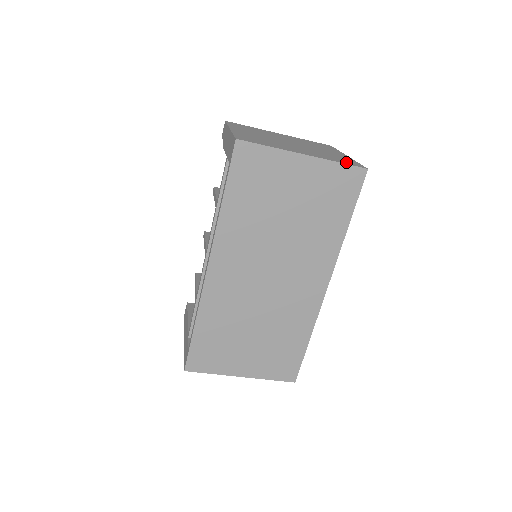
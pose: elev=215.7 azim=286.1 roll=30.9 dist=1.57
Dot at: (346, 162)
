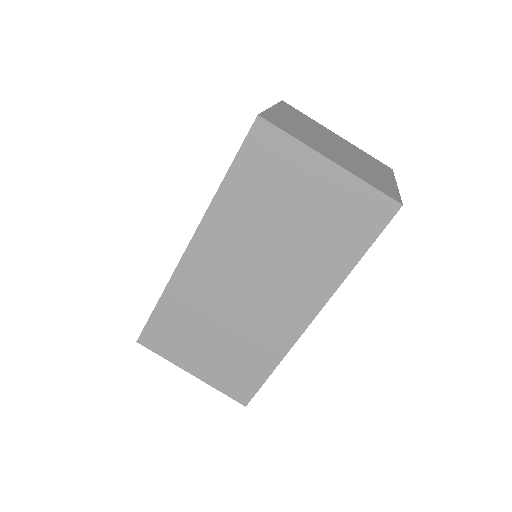
Dot at: (381, 188)
